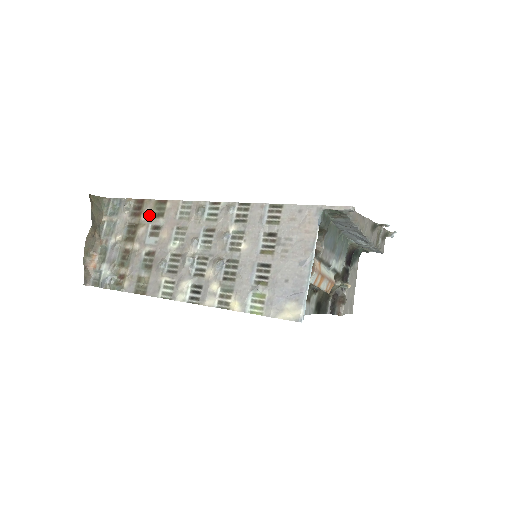
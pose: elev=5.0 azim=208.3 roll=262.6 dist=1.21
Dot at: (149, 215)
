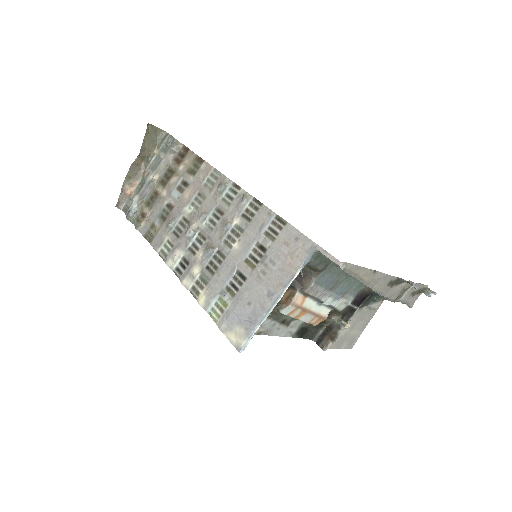
Dot at: (185, 168)
